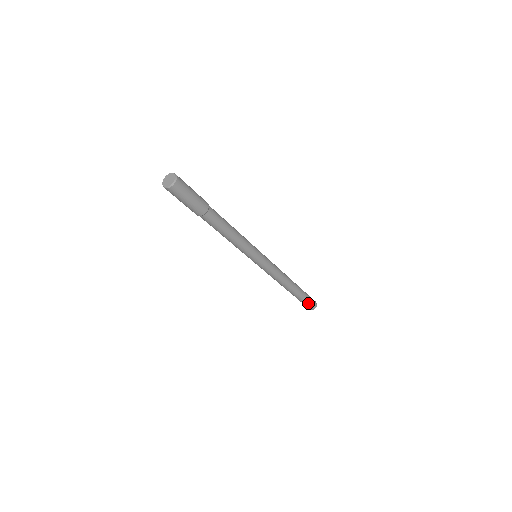
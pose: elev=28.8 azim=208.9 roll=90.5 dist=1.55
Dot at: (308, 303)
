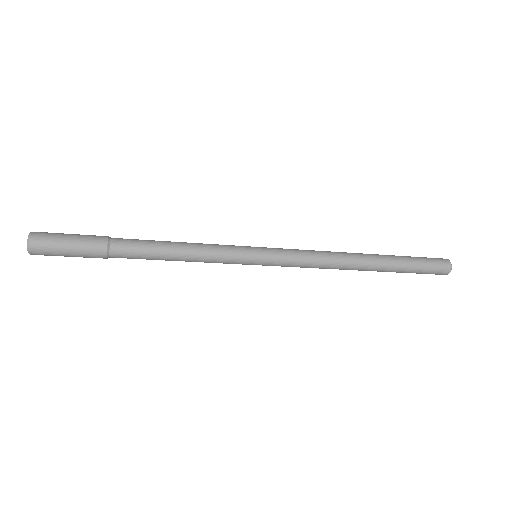
Dot at: (423, 273)
